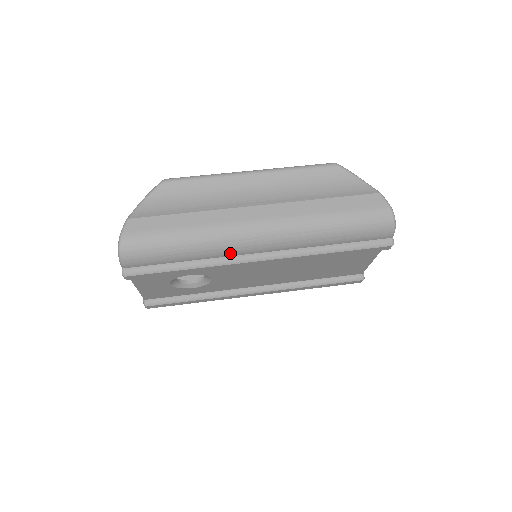
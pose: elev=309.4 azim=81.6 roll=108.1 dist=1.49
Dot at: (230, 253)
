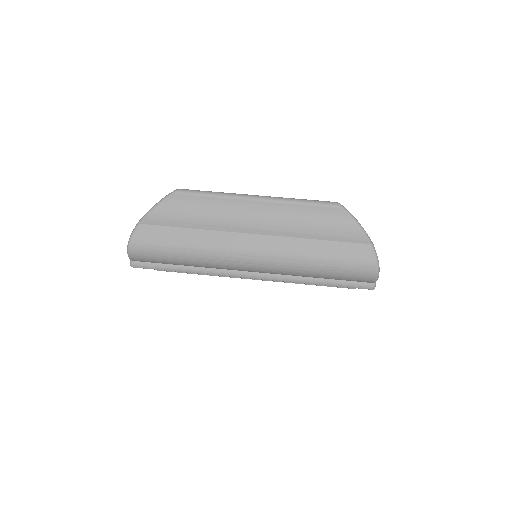
Dot at: (223, 268)
